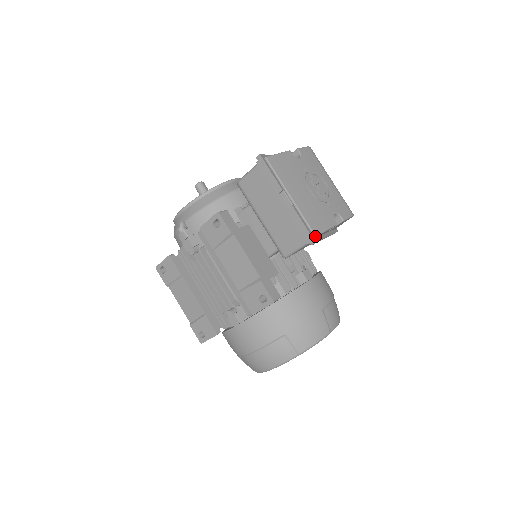
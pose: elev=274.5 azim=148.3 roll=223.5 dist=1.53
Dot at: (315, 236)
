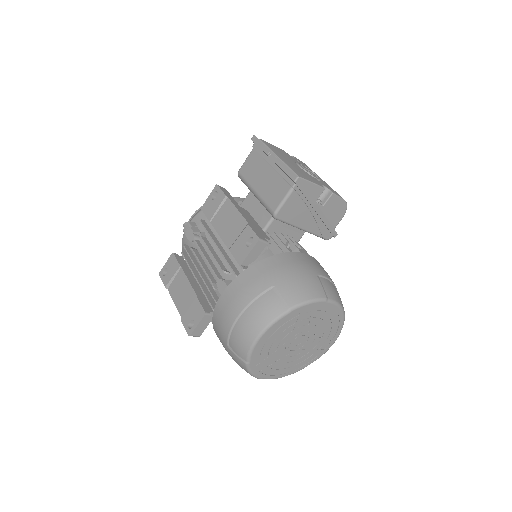
Dot at: (298, 177)
